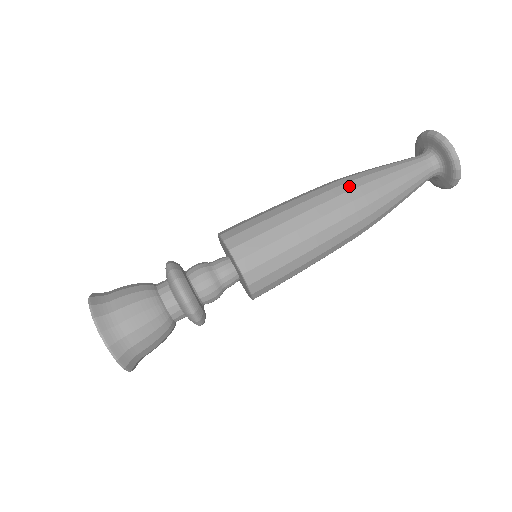
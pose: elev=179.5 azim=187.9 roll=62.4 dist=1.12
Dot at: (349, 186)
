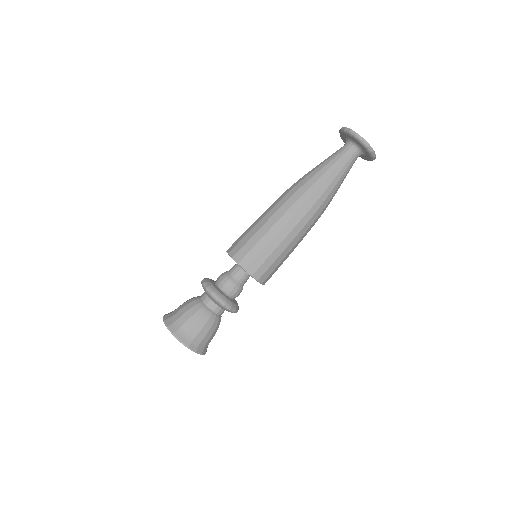
Dot at: occluded
